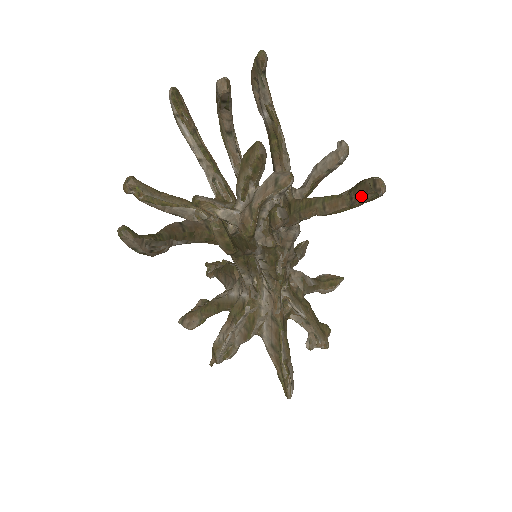
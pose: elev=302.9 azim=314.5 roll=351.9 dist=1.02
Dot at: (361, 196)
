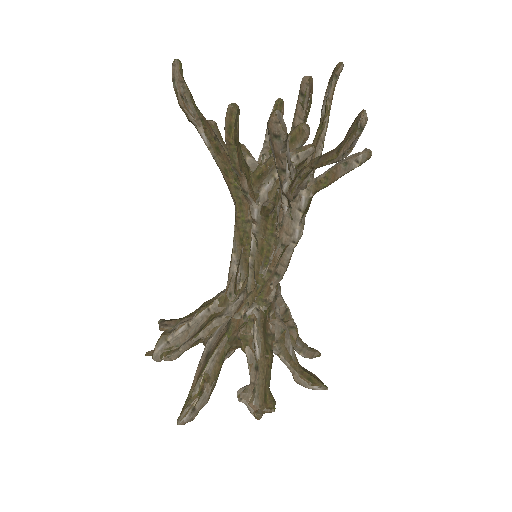
Dot at: (347, 134)
